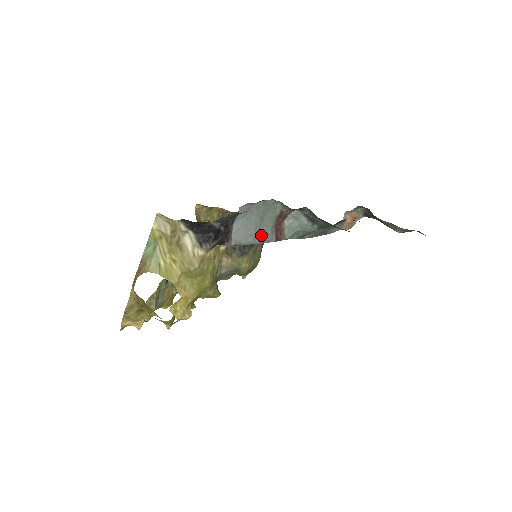
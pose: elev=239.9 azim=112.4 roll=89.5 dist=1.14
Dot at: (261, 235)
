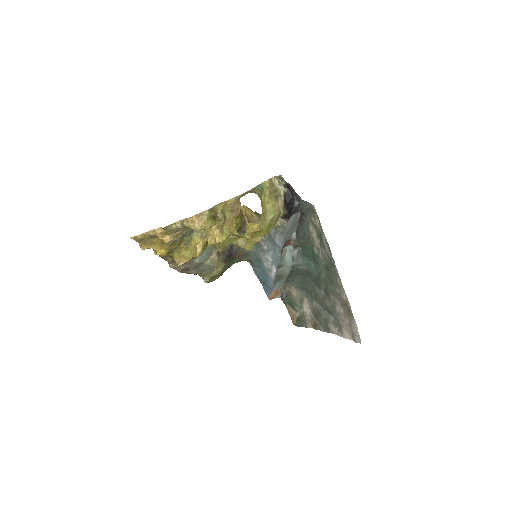
Dot at: (285, 238)
